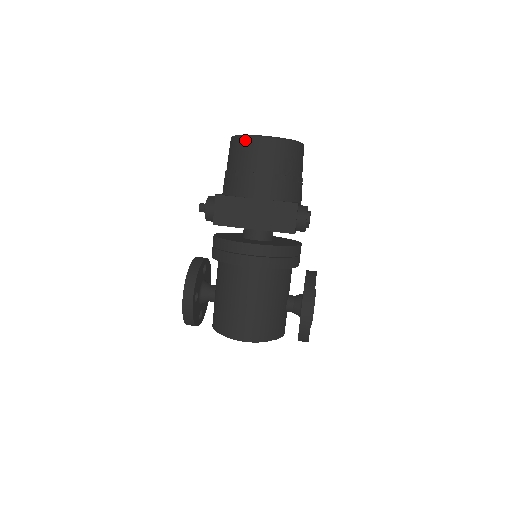
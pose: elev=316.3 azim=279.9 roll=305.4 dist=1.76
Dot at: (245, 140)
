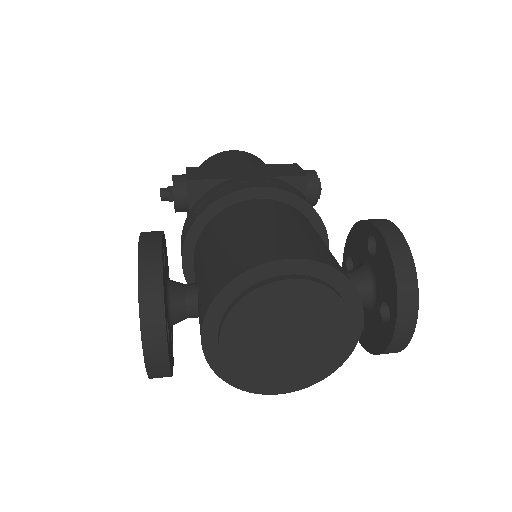
Dot at: (212, 156)
